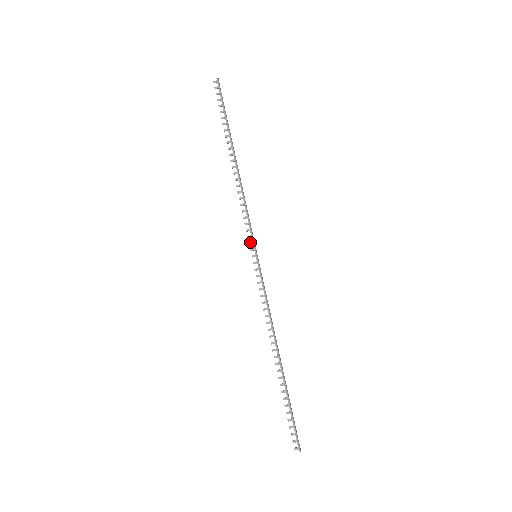
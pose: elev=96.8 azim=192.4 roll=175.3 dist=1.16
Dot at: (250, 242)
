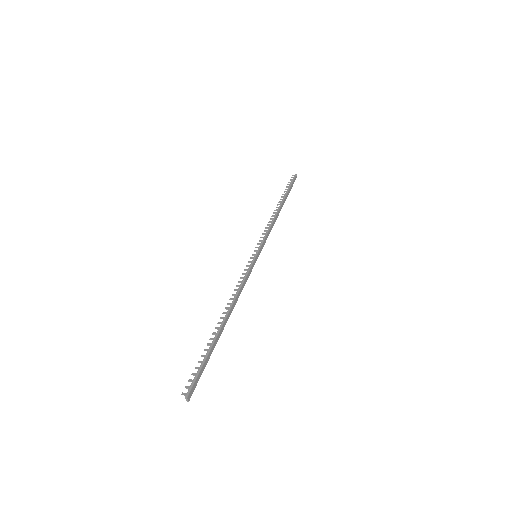
Dot at: occluded
